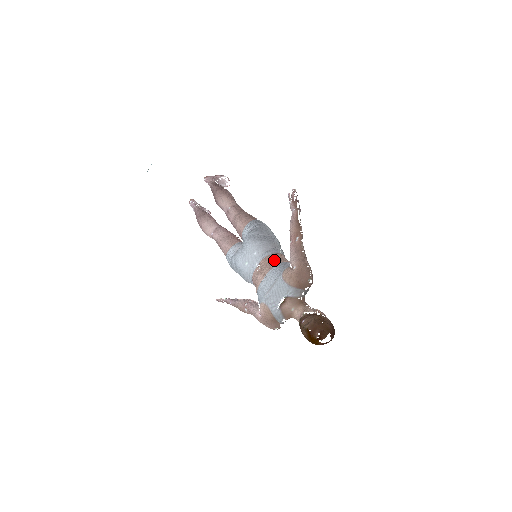
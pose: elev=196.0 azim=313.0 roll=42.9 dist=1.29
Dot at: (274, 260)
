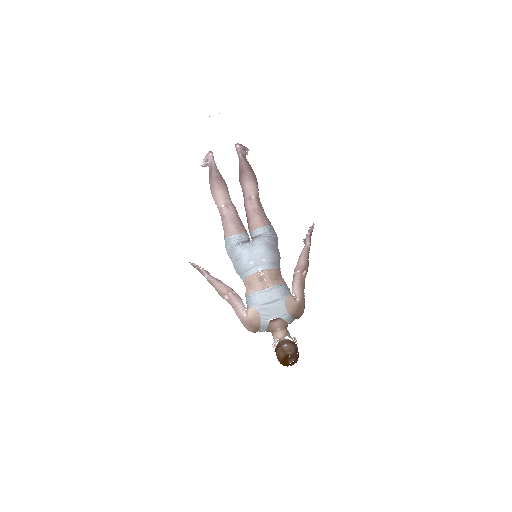
Dot at: (277, 276)
